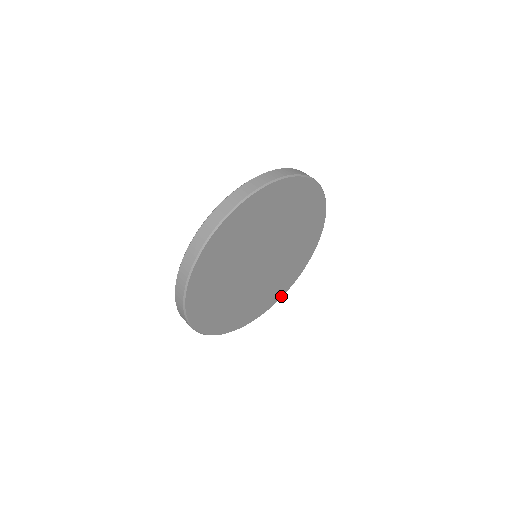
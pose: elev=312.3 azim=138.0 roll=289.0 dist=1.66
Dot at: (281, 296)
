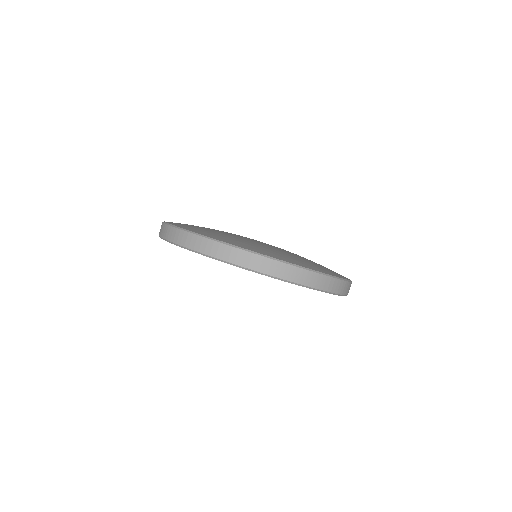
Dot at: occluded
